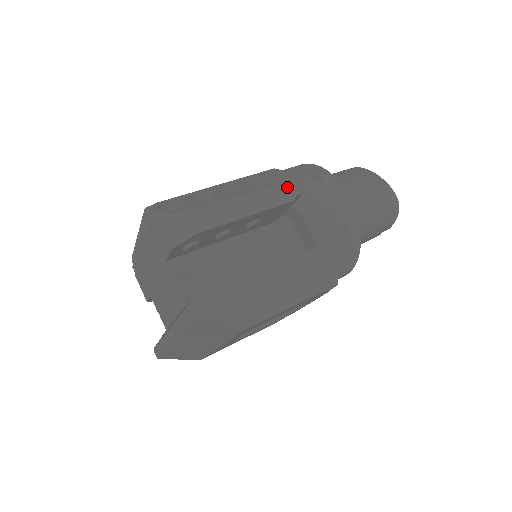
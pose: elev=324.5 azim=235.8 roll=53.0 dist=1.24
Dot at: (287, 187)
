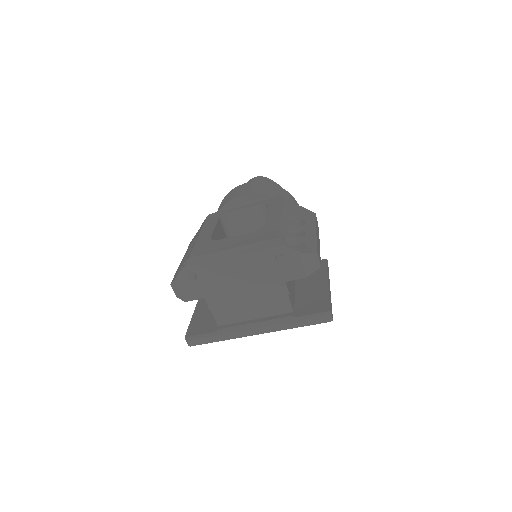
Dot at: occluded
